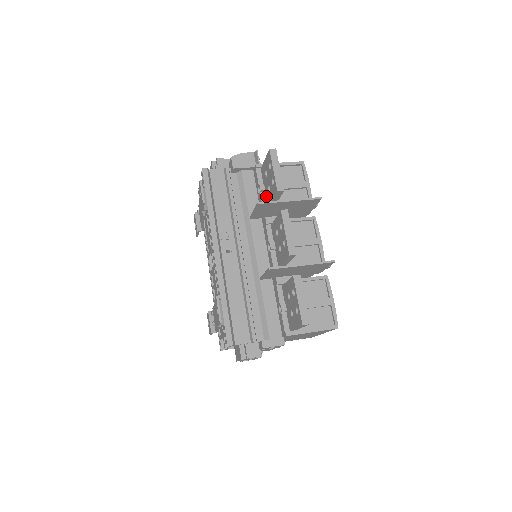
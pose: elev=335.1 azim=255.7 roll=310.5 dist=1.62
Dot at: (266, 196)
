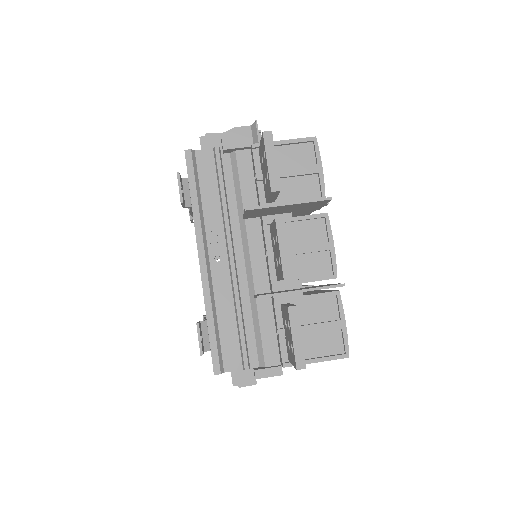
Dot at: (264, 188)
